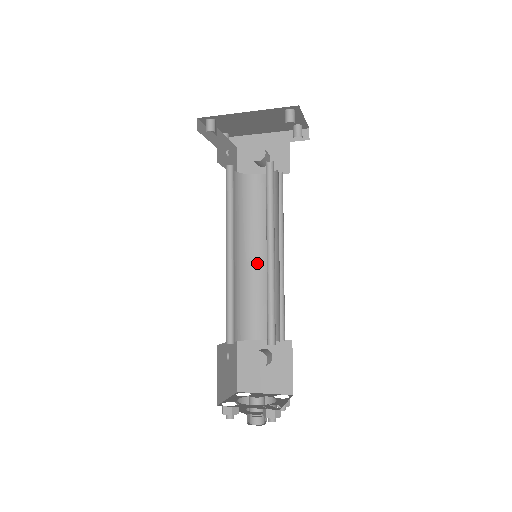
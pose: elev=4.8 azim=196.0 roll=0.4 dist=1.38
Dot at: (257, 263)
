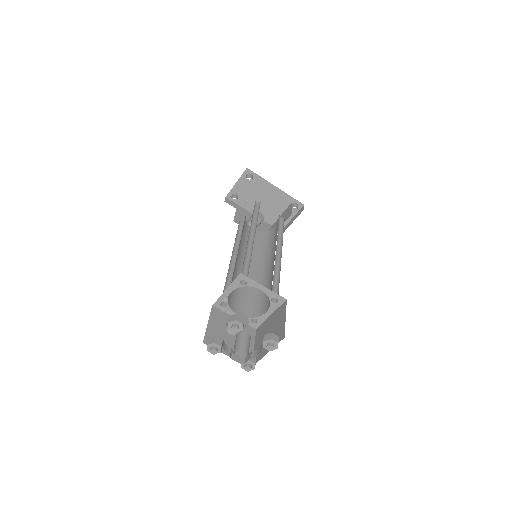
Dot at: occluded
